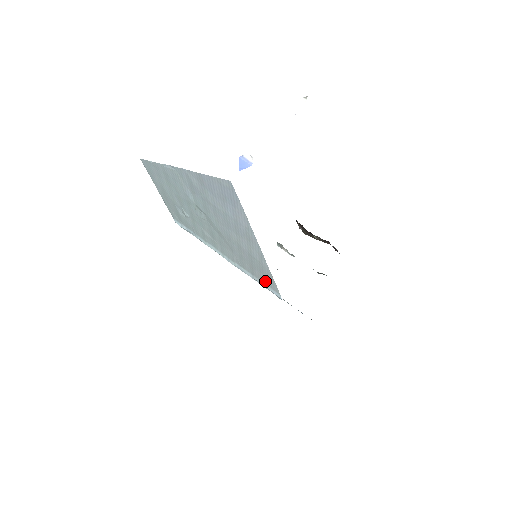
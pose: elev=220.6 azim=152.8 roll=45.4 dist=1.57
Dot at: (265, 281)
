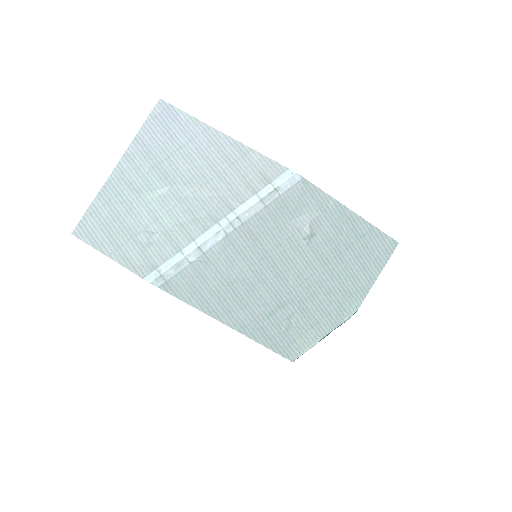
Dot at: (267, 177)
